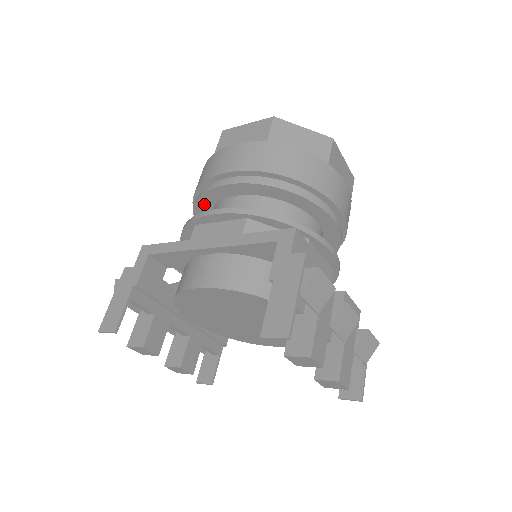
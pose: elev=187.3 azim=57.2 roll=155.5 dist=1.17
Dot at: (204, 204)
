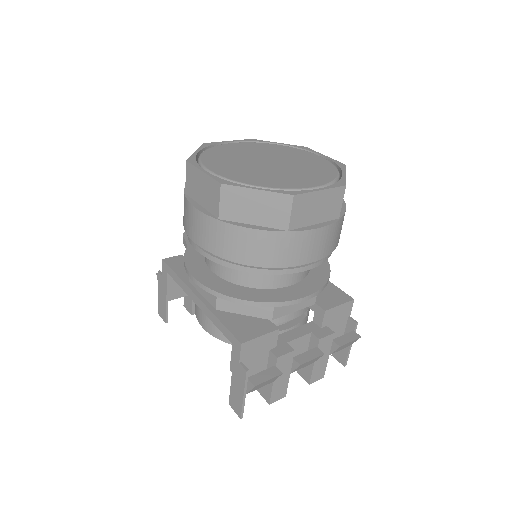
Dot at: occluded
